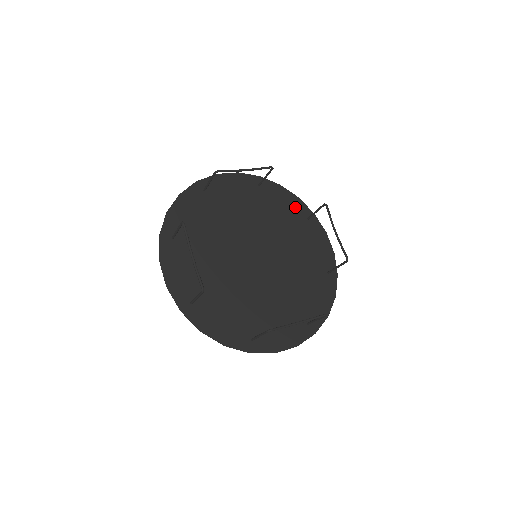
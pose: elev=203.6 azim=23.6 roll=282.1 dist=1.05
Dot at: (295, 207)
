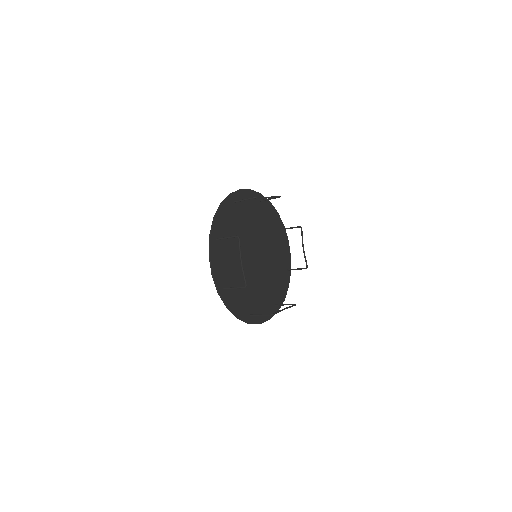
Dot at: (276, 220)
